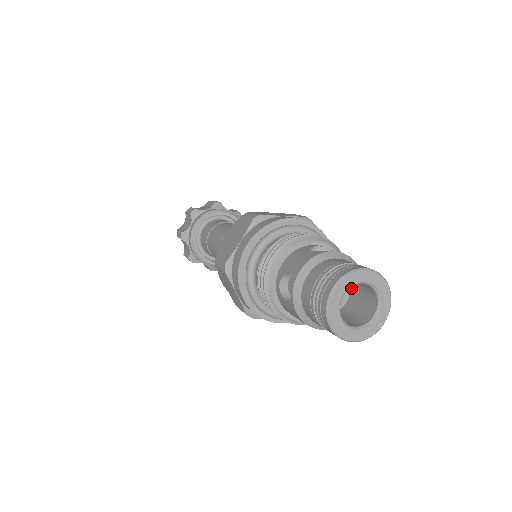
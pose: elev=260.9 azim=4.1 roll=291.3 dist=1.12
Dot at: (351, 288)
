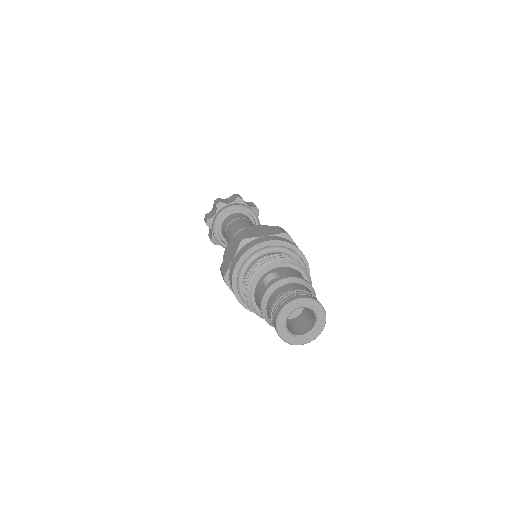
Dot at: (301, 314)
